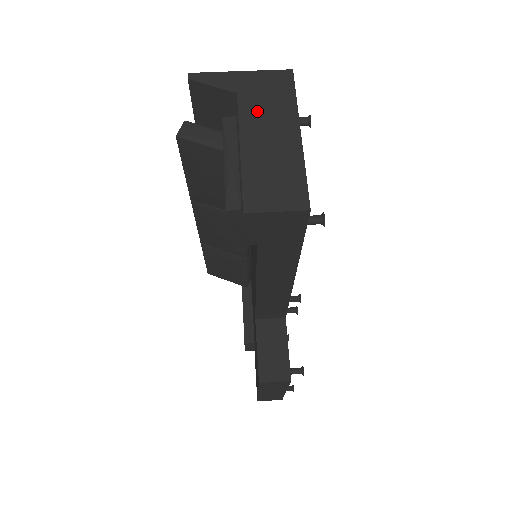
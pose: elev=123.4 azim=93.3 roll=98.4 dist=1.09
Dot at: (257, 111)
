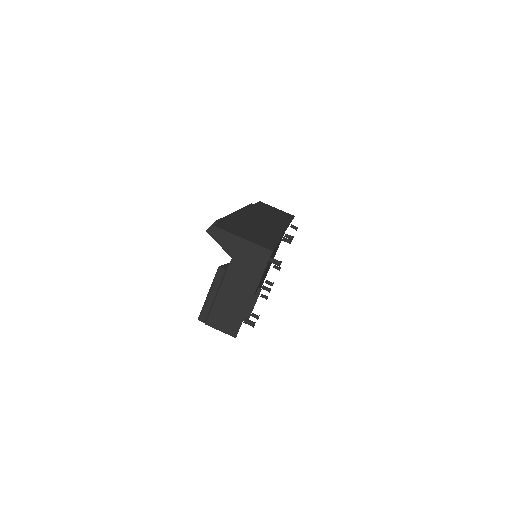
Dot at: (238, 271)
